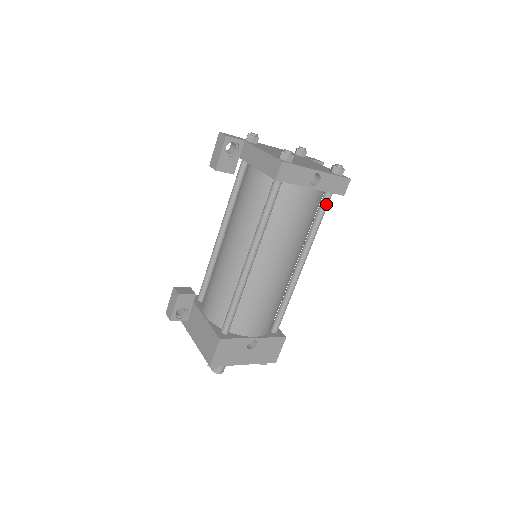
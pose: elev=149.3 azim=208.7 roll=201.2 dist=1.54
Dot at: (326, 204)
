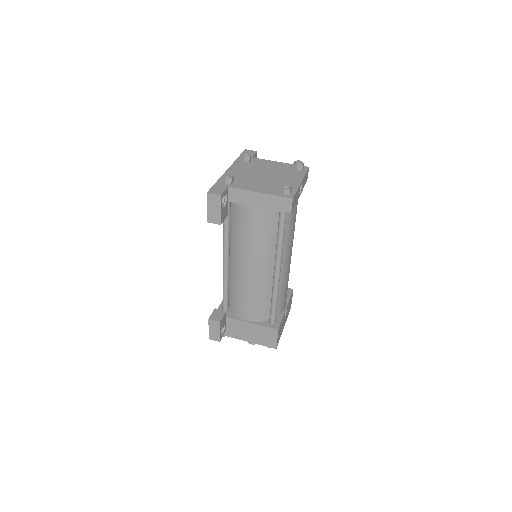
Dot at: occluded
